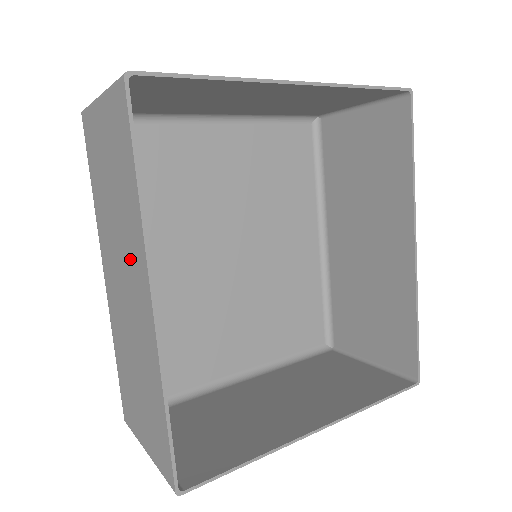
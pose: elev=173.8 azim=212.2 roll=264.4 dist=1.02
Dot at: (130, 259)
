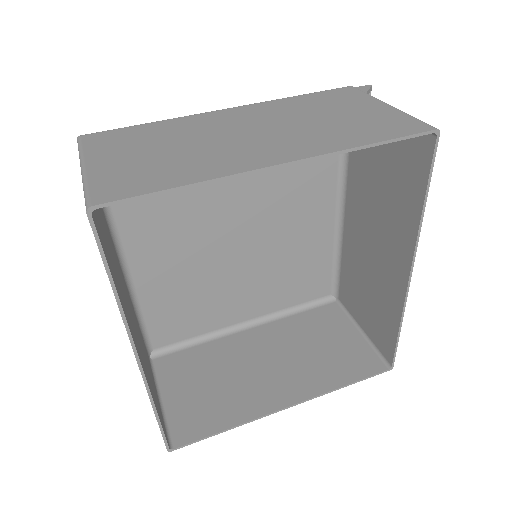
Dot at: occluded
